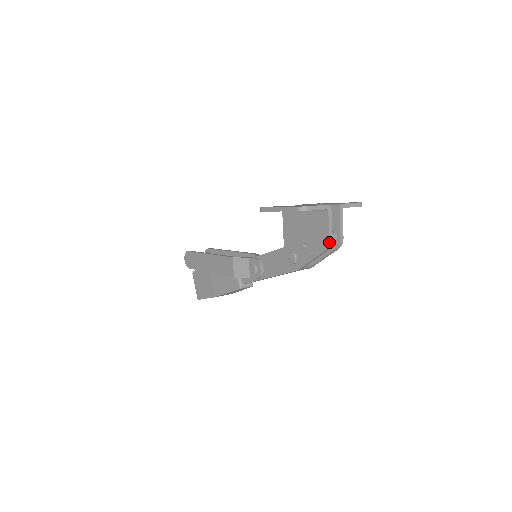
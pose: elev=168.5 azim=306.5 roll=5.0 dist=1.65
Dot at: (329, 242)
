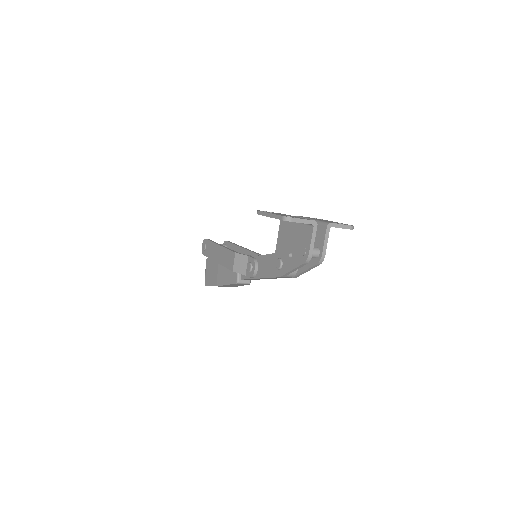
Dot at: (308, 256)
